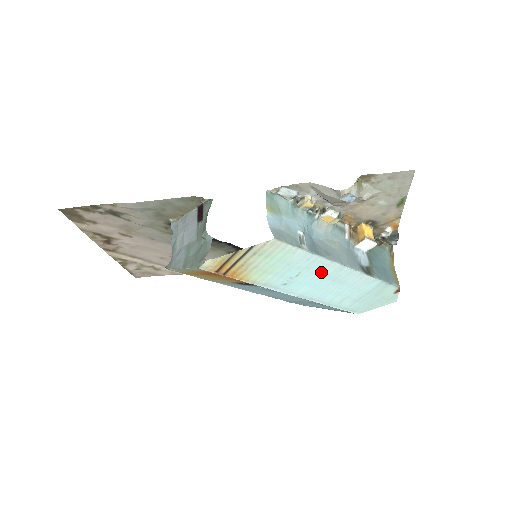
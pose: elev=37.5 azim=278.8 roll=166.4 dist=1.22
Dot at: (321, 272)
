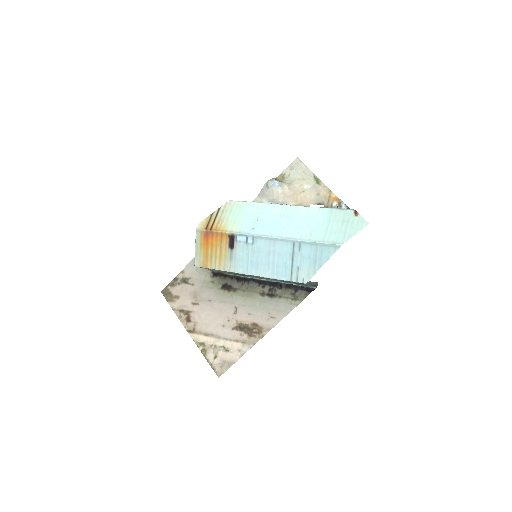
Dot at: (273, 214)
